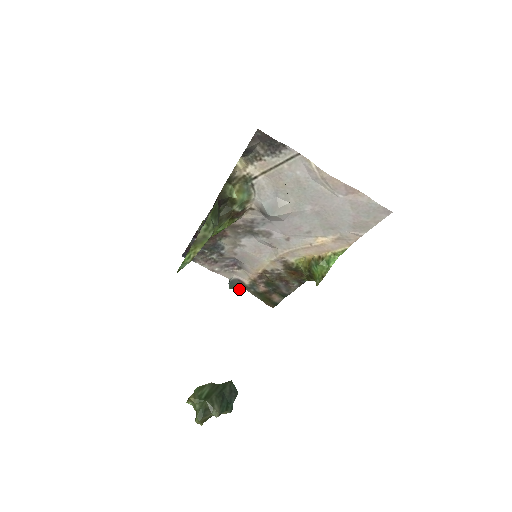
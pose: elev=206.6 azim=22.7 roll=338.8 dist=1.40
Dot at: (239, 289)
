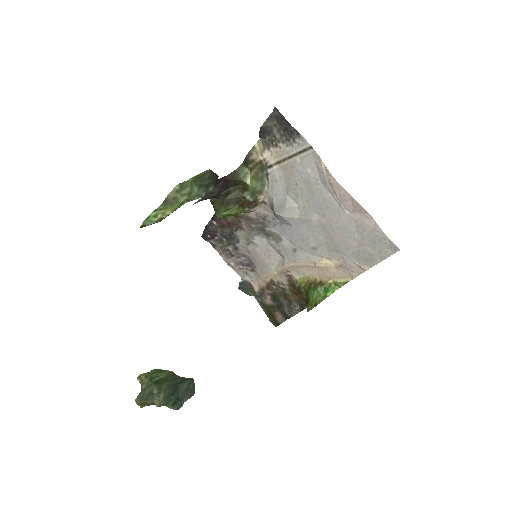
Dot at: (247, 293)
